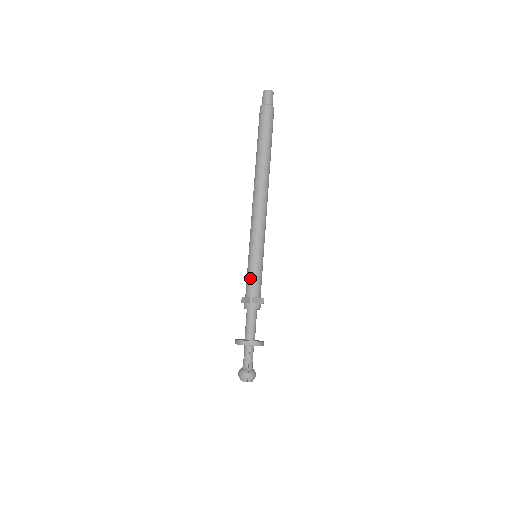
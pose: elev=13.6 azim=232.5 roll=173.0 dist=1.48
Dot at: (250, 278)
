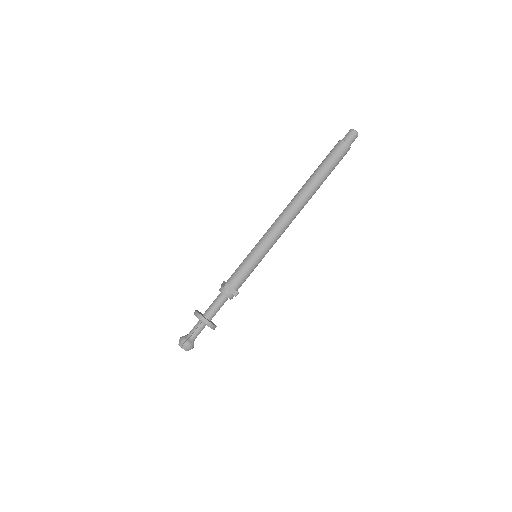
Dot at: (238, 269)
